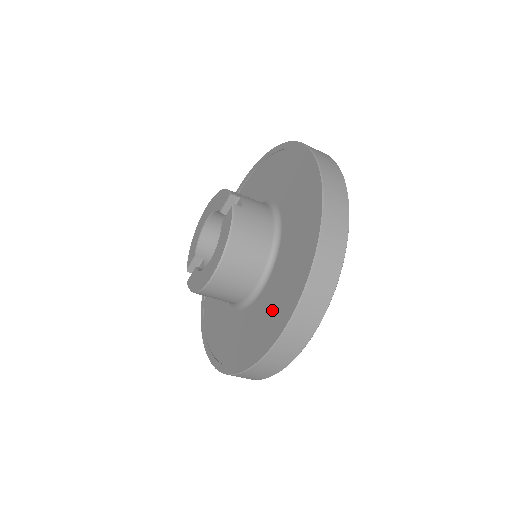
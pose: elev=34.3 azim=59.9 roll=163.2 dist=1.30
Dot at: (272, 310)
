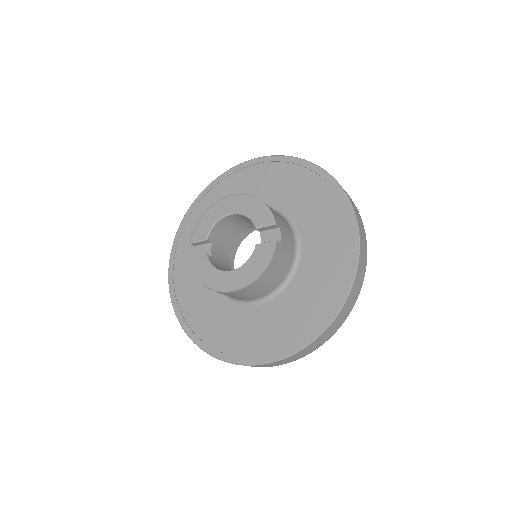
Dot at: (266, 333)
